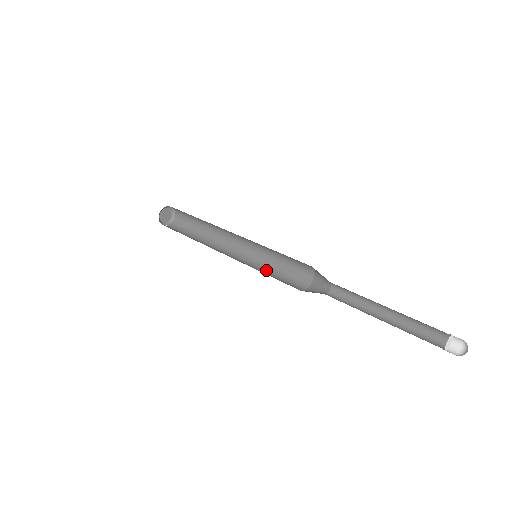
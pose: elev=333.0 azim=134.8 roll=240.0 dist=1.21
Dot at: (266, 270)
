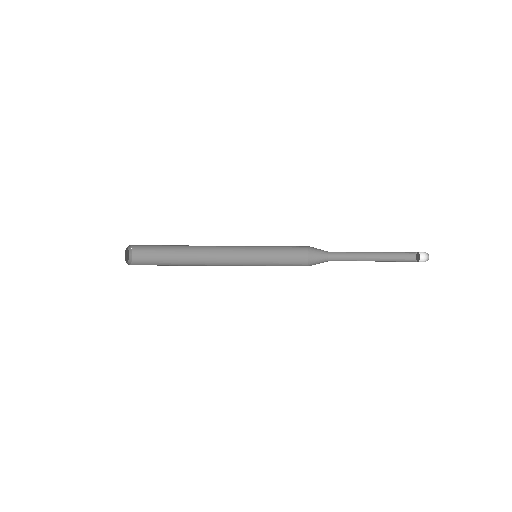
Dot at: occluded
